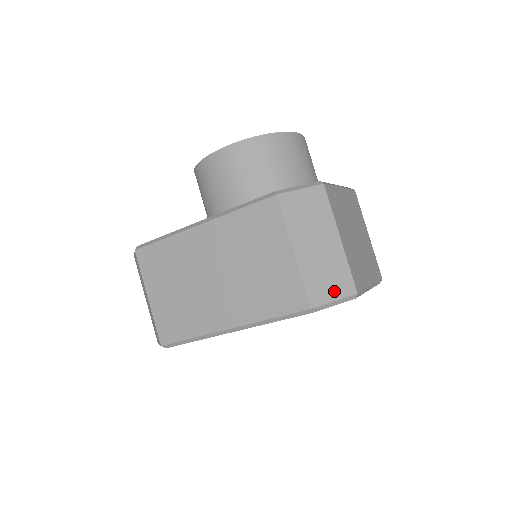
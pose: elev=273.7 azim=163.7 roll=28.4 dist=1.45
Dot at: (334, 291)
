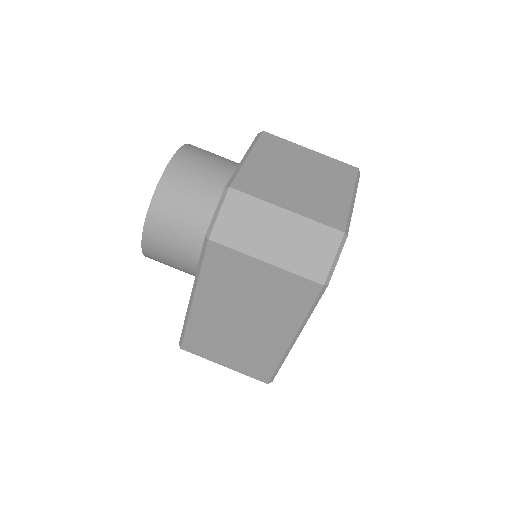
Dot at: (326, 253)
